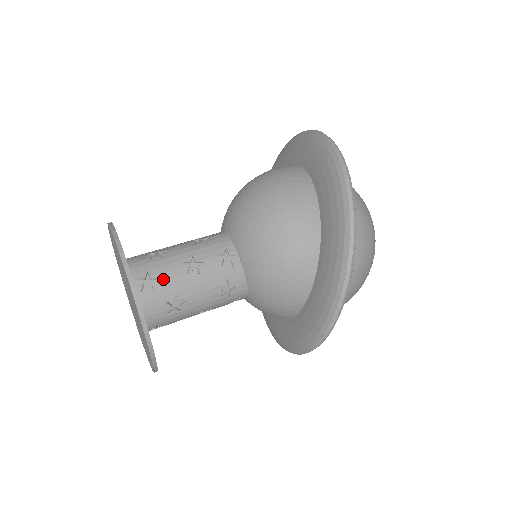
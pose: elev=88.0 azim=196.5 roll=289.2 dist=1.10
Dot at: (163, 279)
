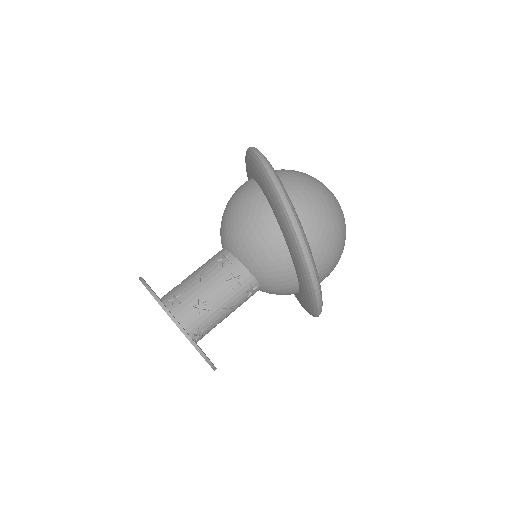
Dot at: (184, 293)
